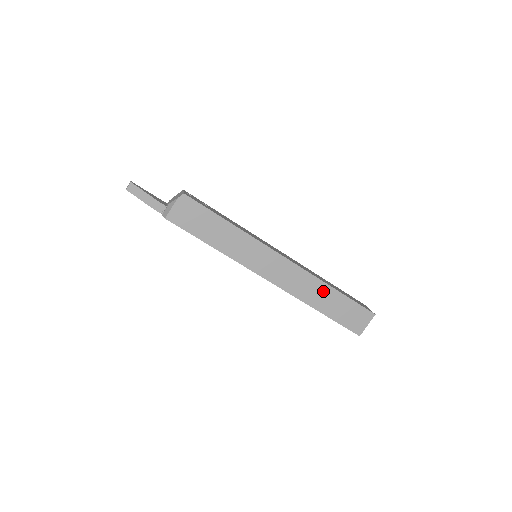
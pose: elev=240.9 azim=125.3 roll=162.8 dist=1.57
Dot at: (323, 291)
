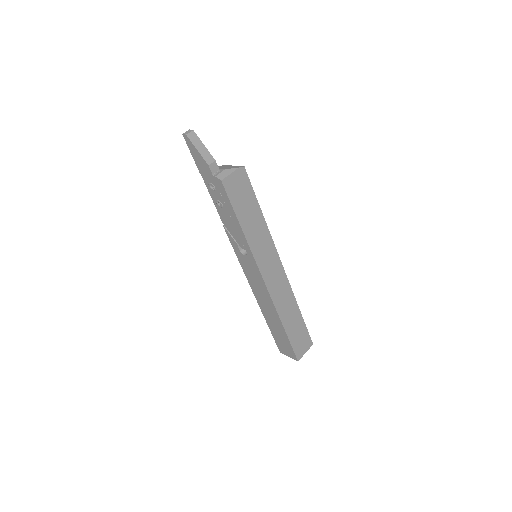
Dot at: (293, 309)
